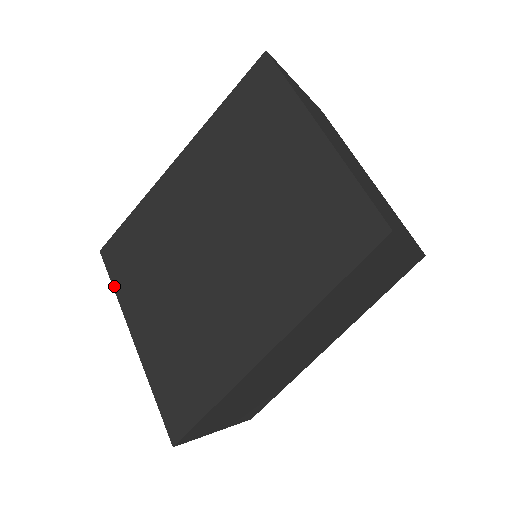
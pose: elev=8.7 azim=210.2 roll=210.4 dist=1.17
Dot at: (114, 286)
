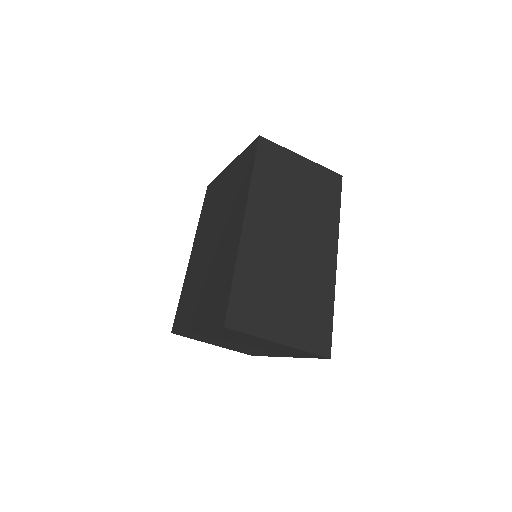
Dot at: (180, 331)
